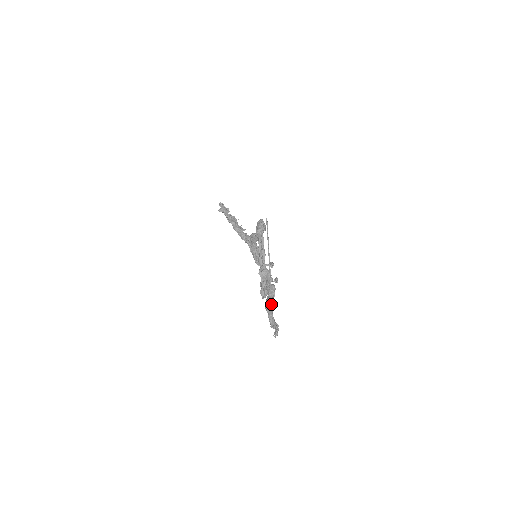
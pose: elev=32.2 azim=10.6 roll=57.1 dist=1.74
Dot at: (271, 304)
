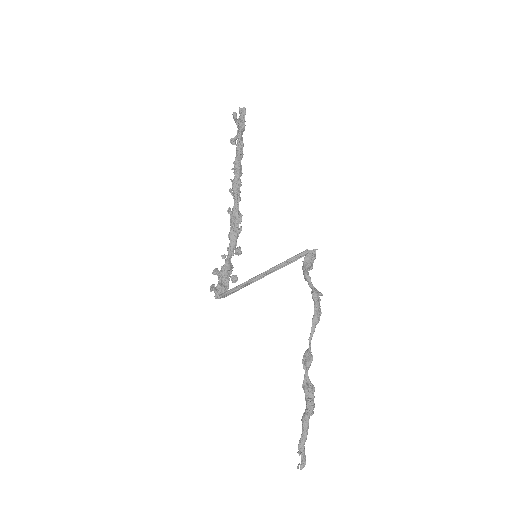
Dot at: occluded
